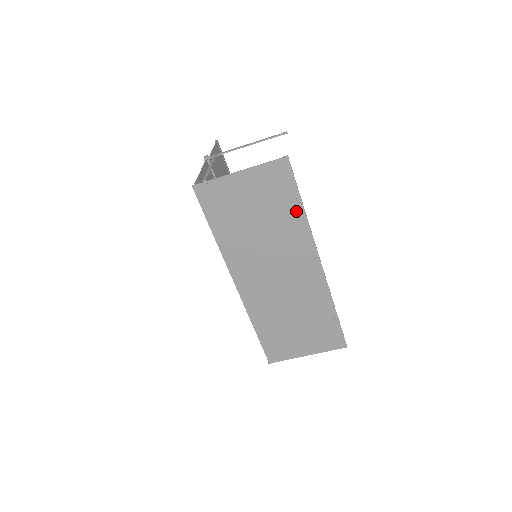
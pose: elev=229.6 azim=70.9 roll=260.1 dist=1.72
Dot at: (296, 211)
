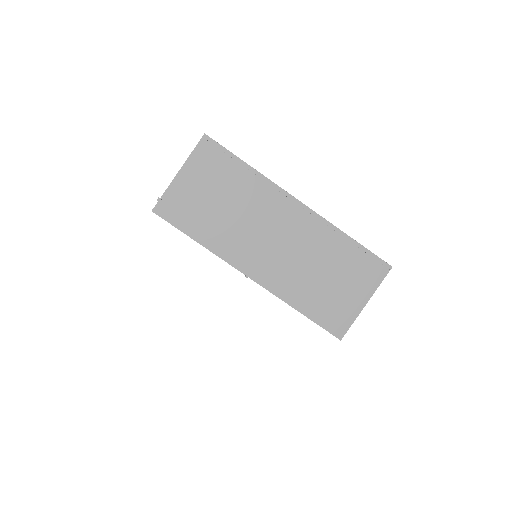
Dot at: (244, 172)
